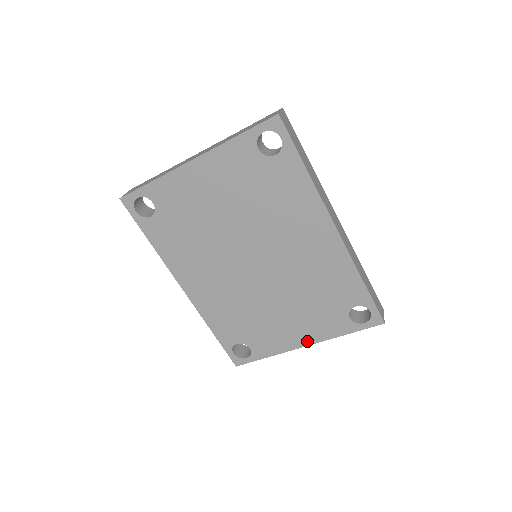
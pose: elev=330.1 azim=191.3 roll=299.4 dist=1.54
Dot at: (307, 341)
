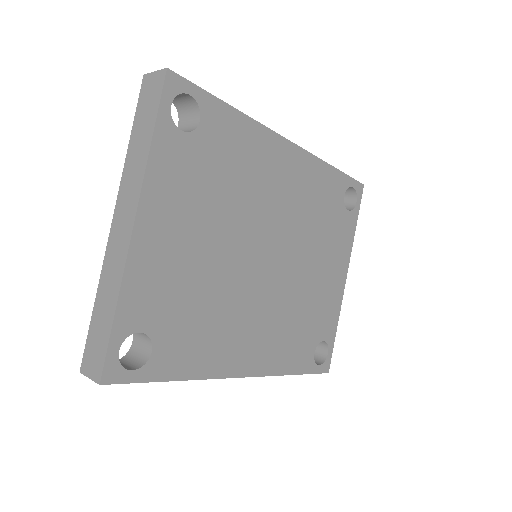
Dot at: (344, 271)
